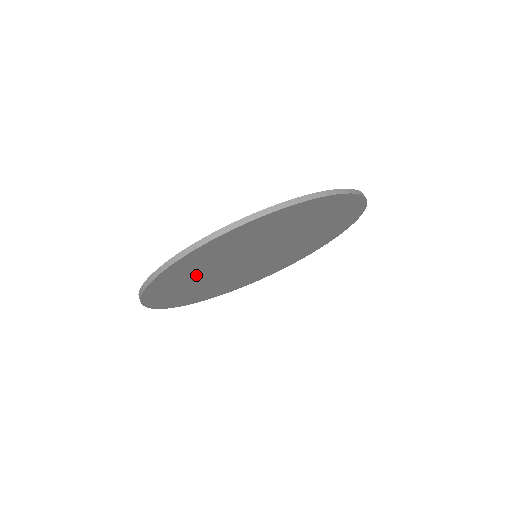
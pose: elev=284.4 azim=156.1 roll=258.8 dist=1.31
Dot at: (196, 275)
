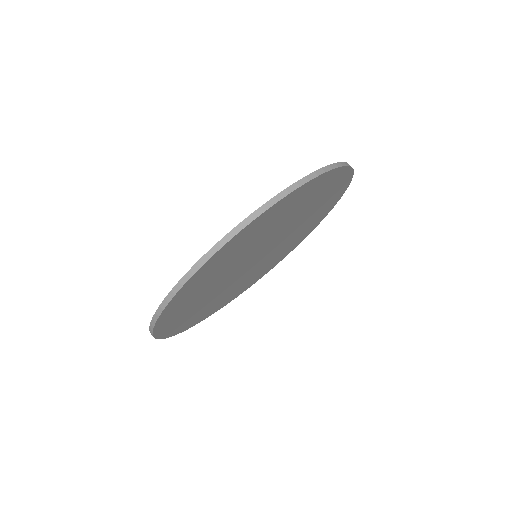
Dot at: (204, 304)
